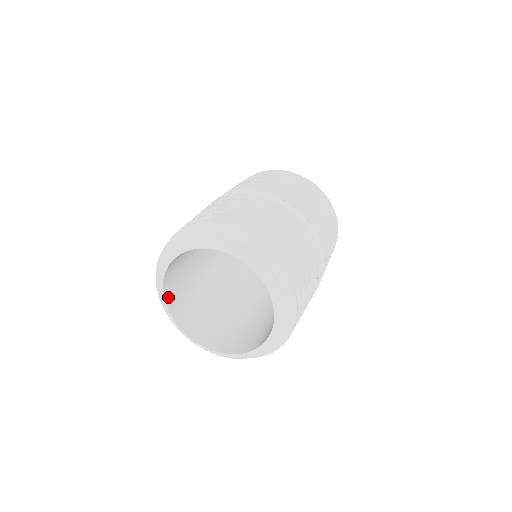
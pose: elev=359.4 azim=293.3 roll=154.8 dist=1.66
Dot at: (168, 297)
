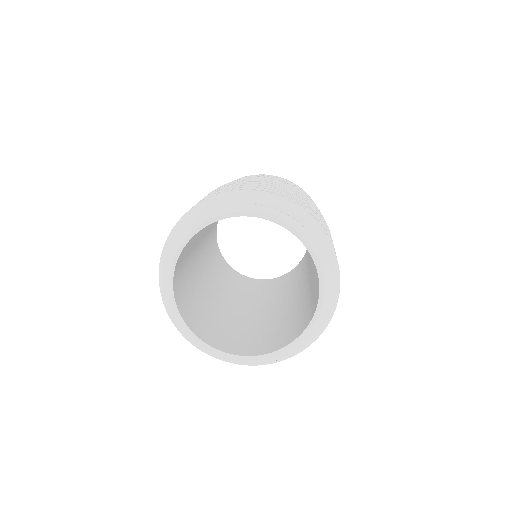
Dot at: (176, 292)
